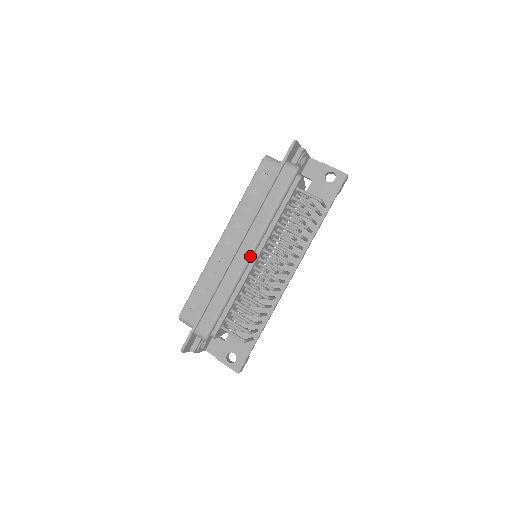
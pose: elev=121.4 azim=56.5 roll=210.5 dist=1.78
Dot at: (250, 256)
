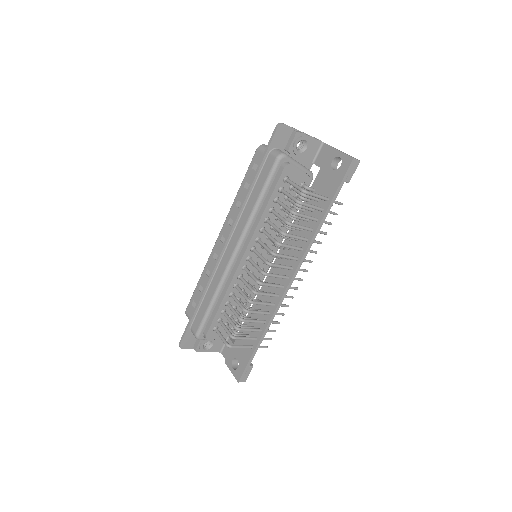
Dot at: (234, 254)
